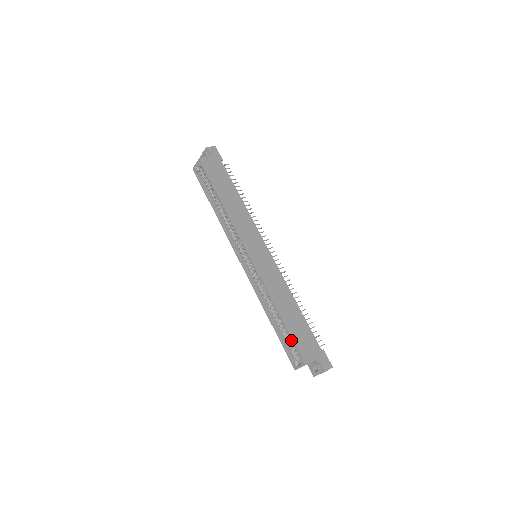
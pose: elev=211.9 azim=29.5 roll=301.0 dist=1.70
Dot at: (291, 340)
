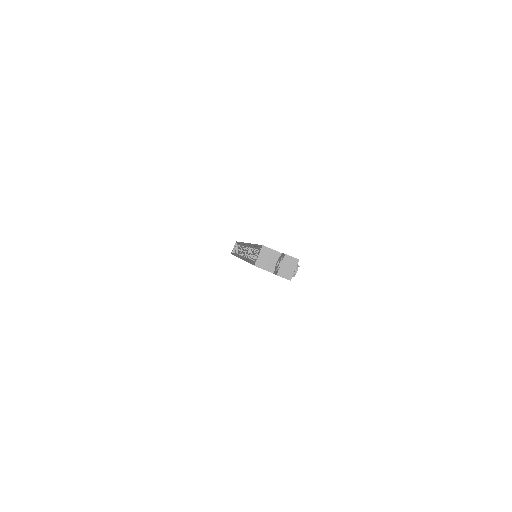
Dot at: (257, 246)
